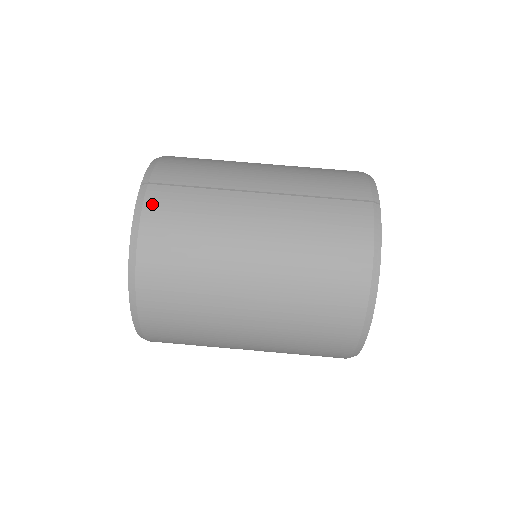
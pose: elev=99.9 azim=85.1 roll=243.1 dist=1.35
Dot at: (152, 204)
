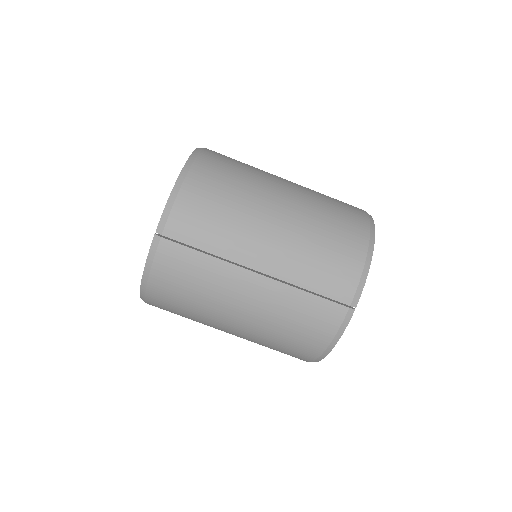
Dot at: (162, 259)
